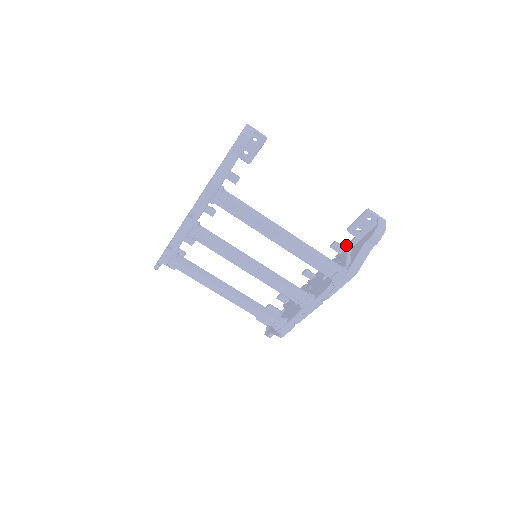
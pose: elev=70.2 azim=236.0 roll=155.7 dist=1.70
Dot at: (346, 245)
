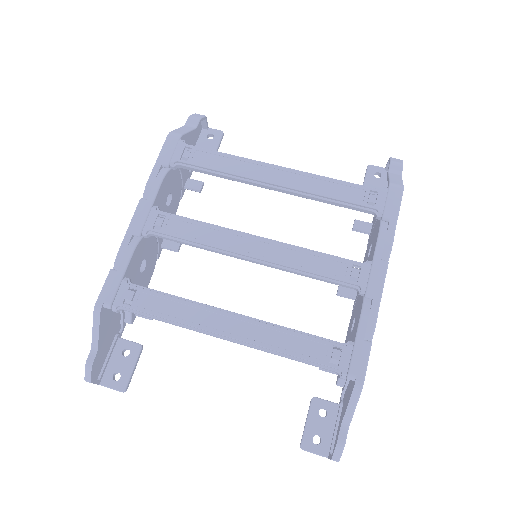
Dot at: (371, 223)
